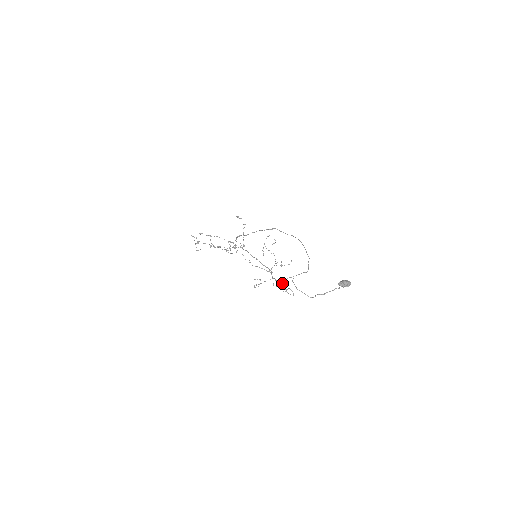
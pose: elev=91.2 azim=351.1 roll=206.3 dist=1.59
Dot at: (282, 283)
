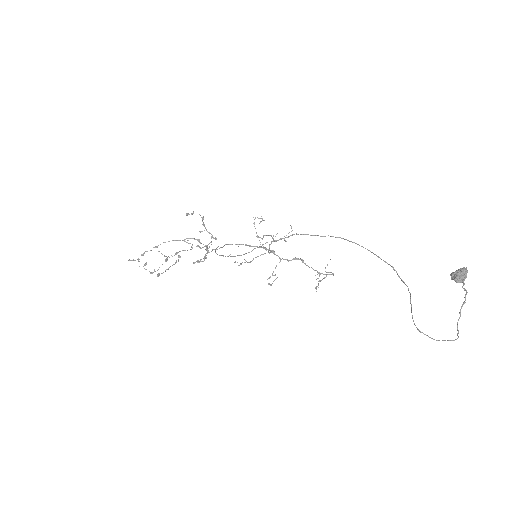
Dot at: occluded
